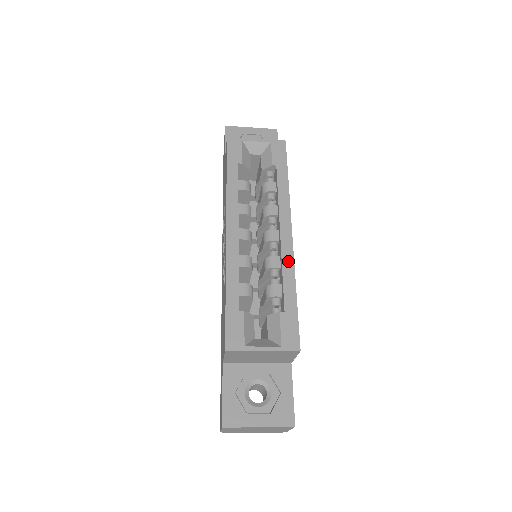
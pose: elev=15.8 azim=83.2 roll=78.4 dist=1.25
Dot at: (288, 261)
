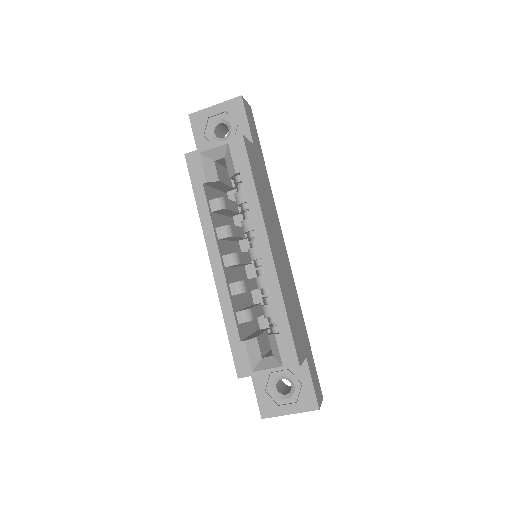
Dot at: (273, 281)
